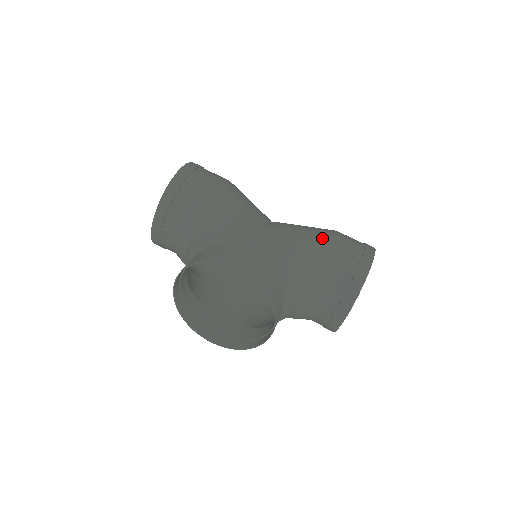
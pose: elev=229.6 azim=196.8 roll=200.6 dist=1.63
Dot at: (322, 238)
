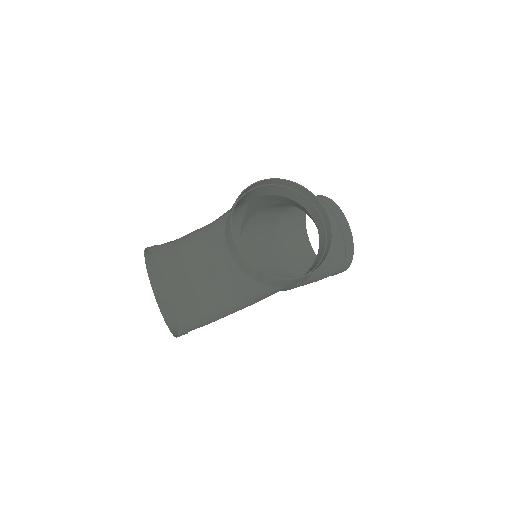
Dot at: (277, 208)
